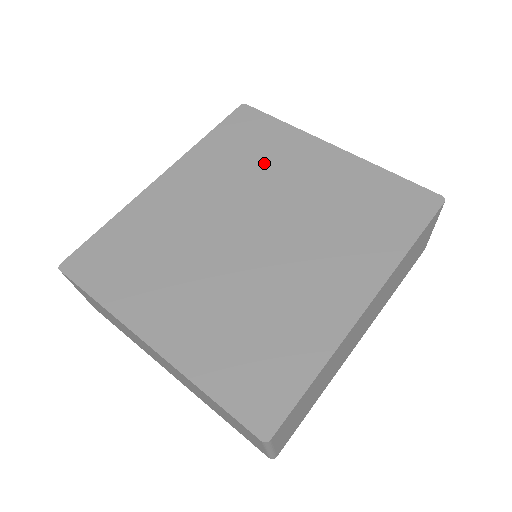
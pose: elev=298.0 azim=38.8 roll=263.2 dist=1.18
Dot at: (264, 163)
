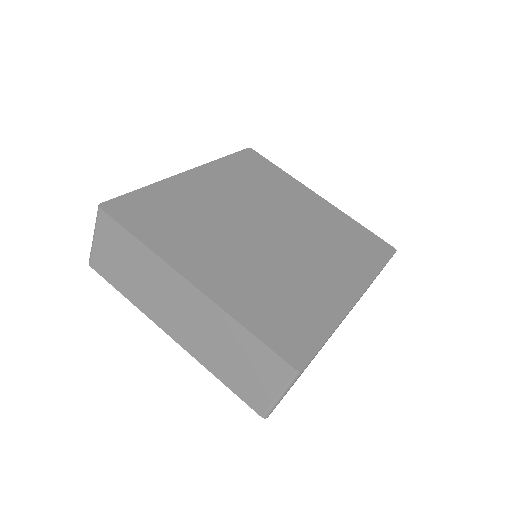
Dot at: (271, 190)
